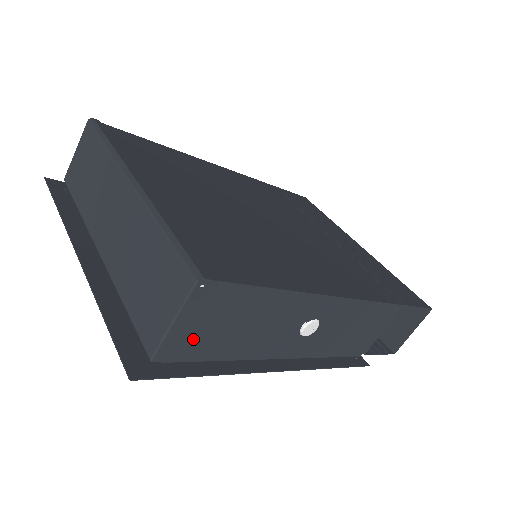
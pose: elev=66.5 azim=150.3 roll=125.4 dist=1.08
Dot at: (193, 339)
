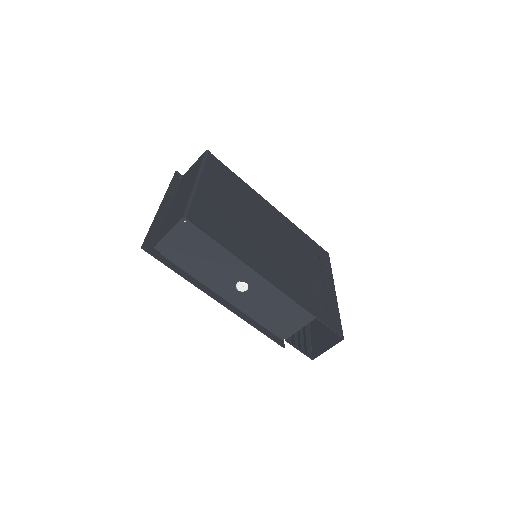
Dot at: (176, 249)
